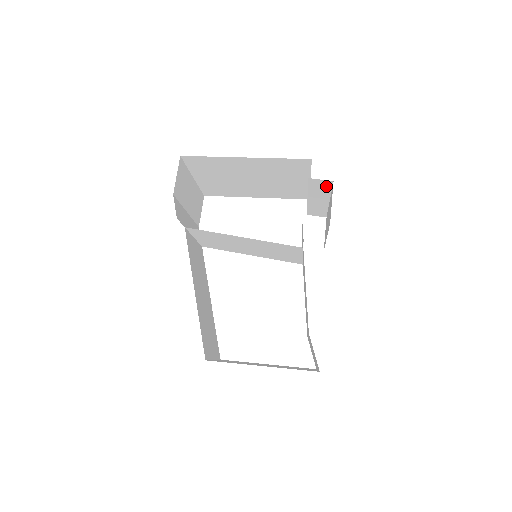
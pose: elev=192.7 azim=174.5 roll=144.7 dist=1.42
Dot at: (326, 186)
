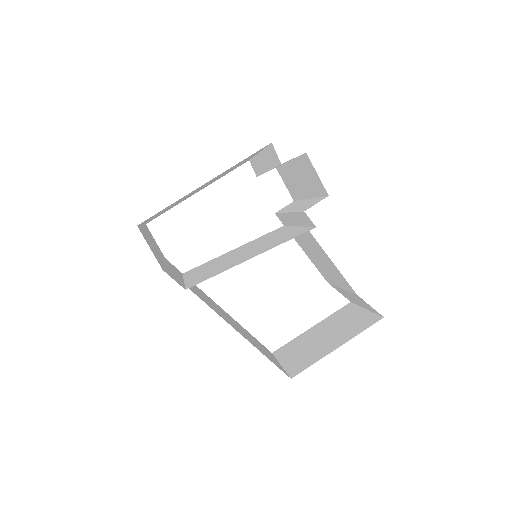
Dot at: occluded
